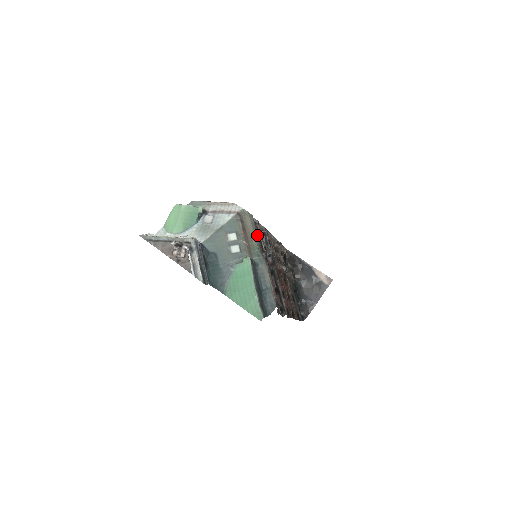
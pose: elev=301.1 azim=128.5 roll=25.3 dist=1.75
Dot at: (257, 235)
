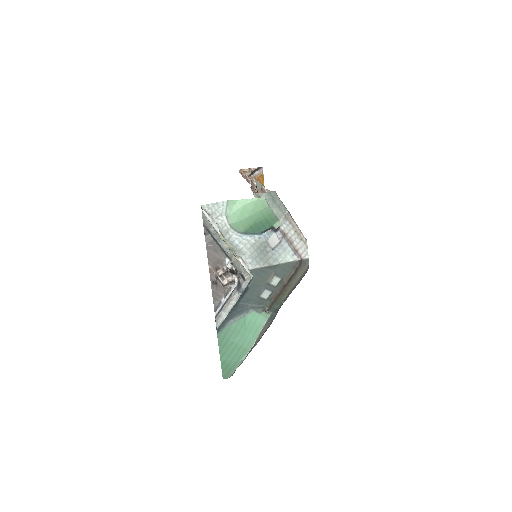
Dot at: occluded
